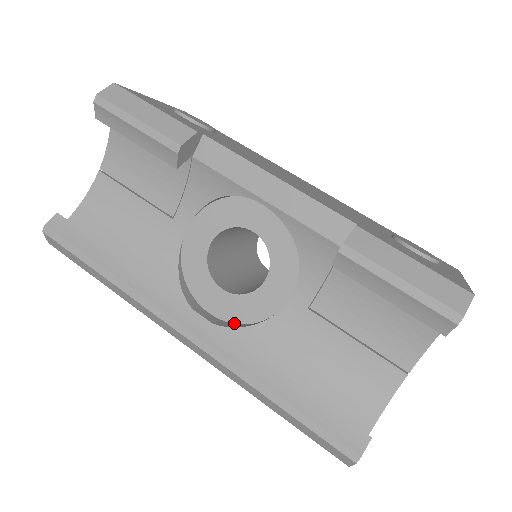
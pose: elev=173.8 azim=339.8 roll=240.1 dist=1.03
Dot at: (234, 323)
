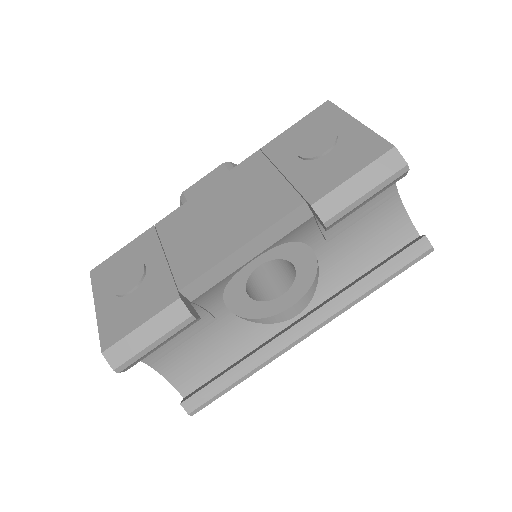
Dot at: (307, 292)
